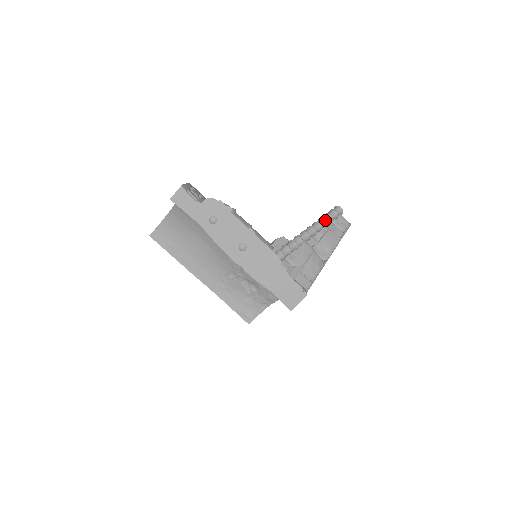
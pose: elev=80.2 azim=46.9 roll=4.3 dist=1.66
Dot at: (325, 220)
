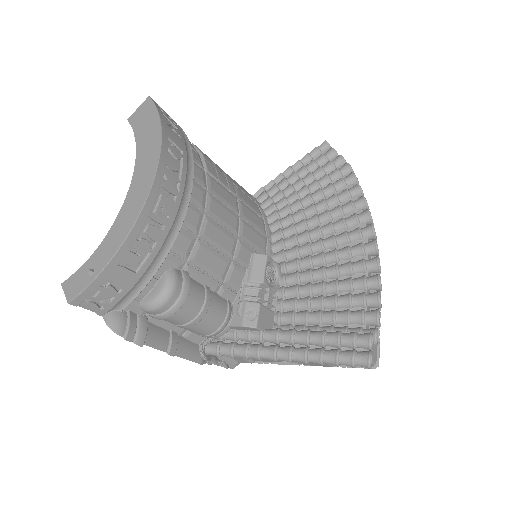
Dot at: occluded
